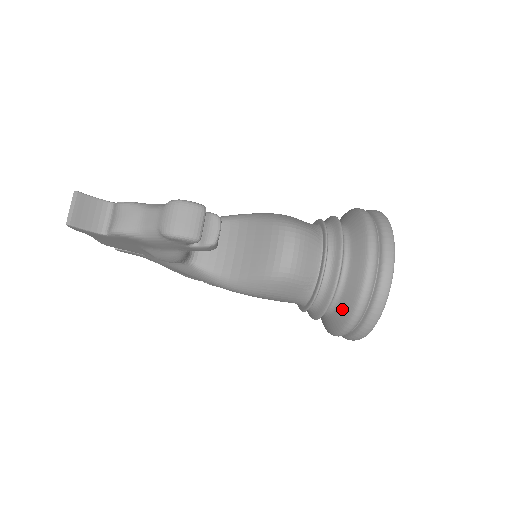
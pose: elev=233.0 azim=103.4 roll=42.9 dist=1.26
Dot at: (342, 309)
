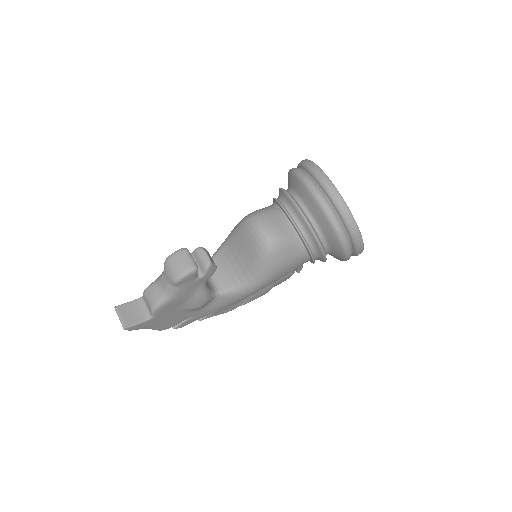
Dot at: (328, 235)
